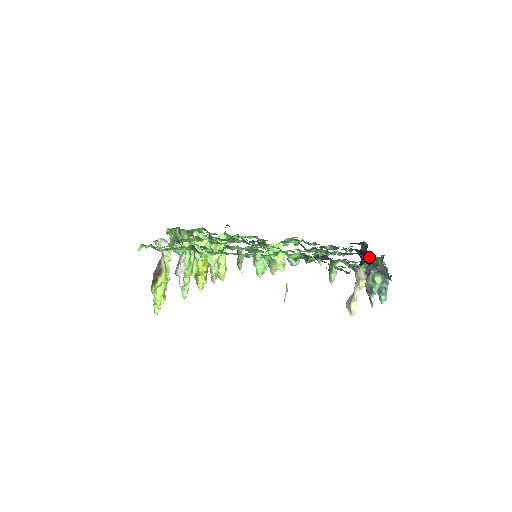
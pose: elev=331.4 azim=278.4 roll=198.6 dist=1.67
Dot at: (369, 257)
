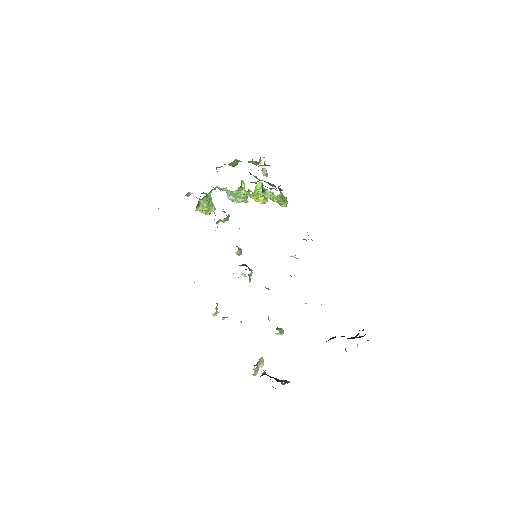
Dot at: occluded
